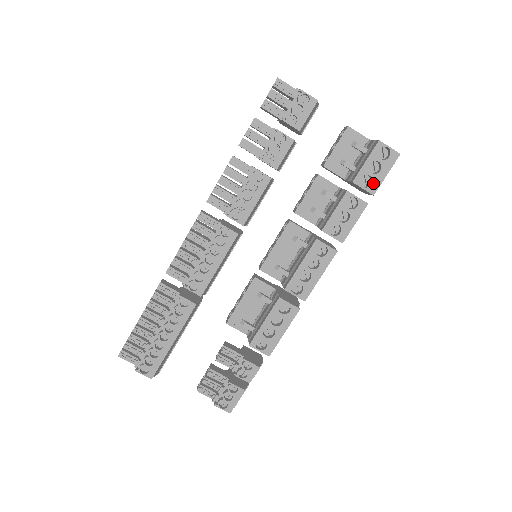
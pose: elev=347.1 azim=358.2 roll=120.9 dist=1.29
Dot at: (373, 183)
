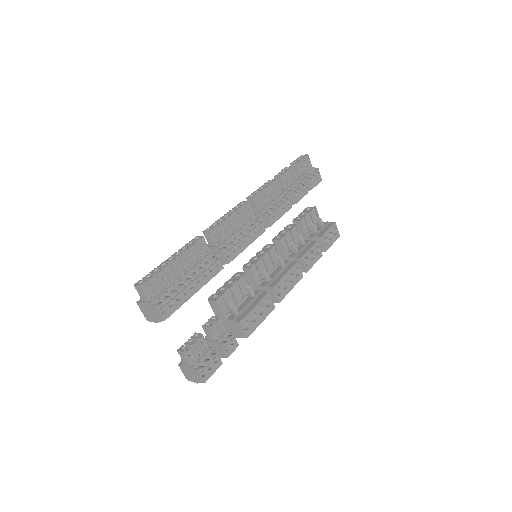
Dot at: (327, 244)
